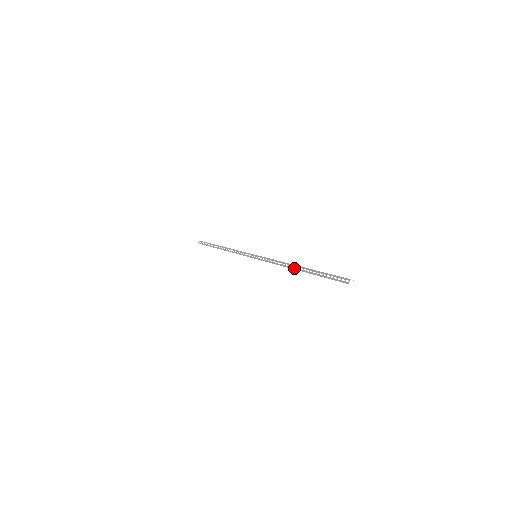
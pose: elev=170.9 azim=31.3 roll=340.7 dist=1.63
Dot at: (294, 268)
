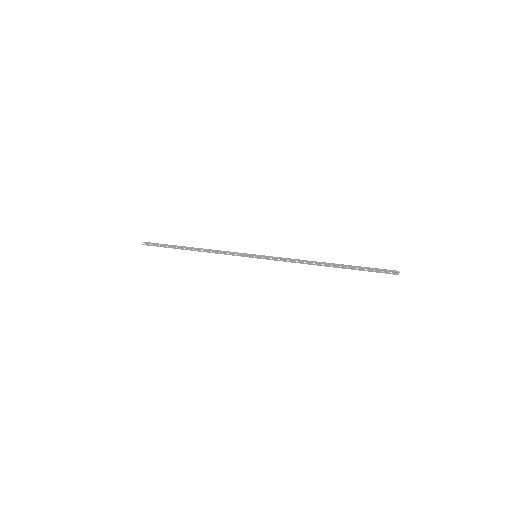
Dot at: (322, 265)
